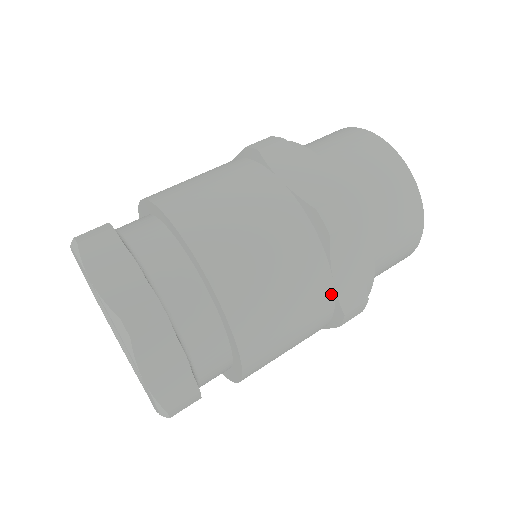
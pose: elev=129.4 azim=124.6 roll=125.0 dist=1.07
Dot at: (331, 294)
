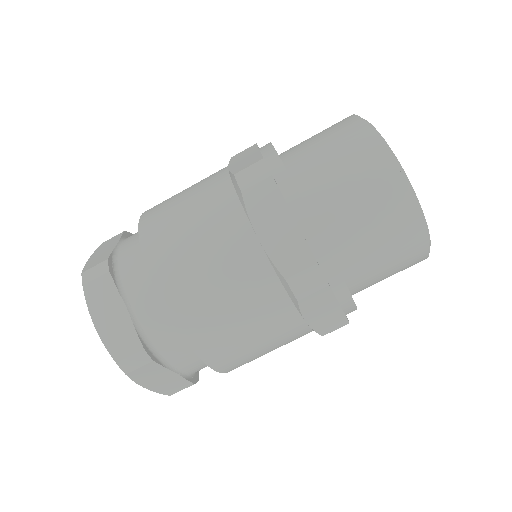
Dot at: occluded
